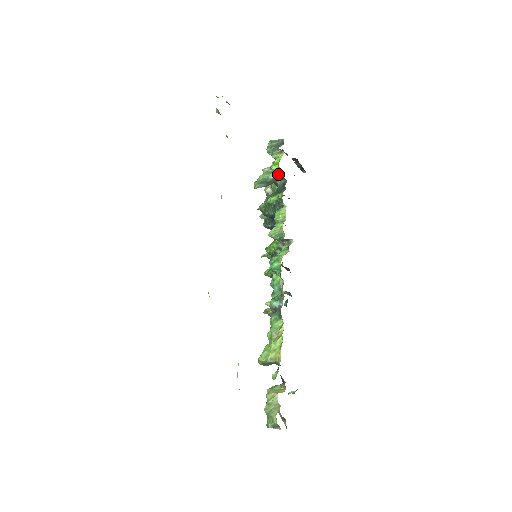
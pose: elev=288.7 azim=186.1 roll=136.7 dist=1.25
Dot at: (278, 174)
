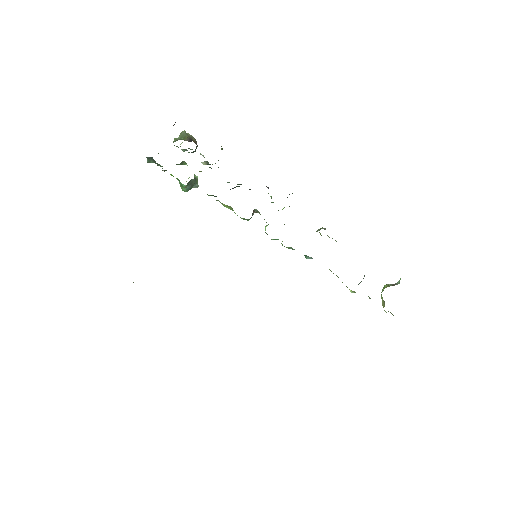
Dot at: occluded
